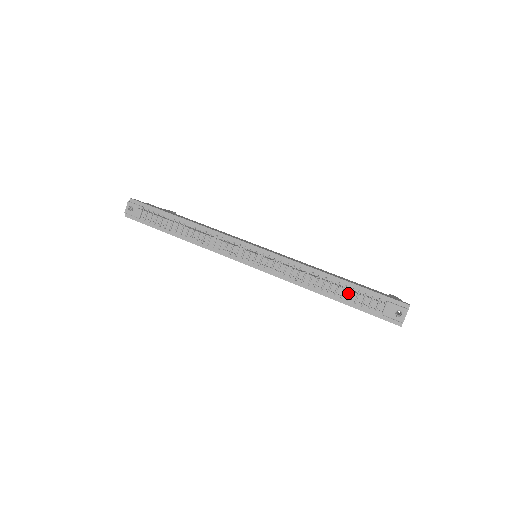
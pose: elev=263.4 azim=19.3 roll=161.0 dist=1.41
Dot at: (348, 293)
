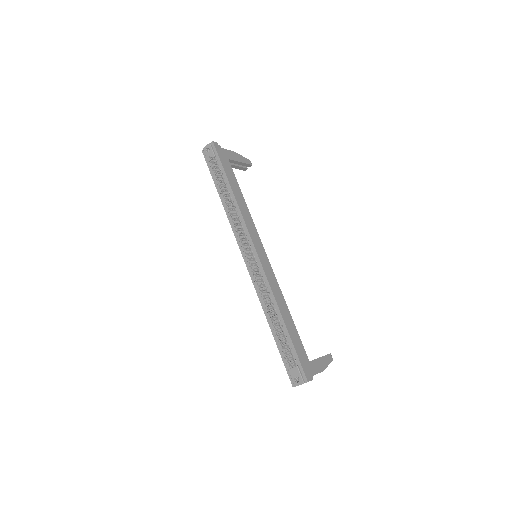
Dot at: (282, 337)
